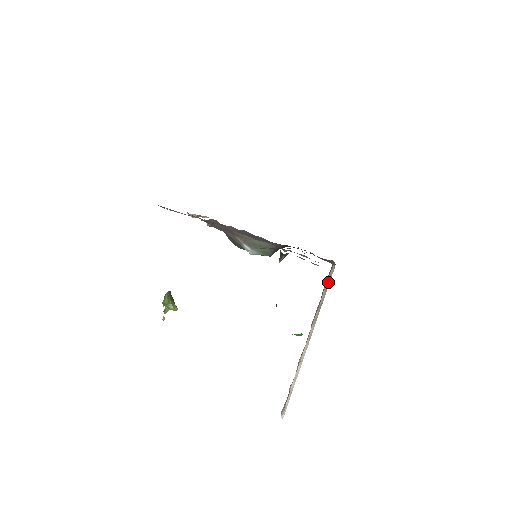
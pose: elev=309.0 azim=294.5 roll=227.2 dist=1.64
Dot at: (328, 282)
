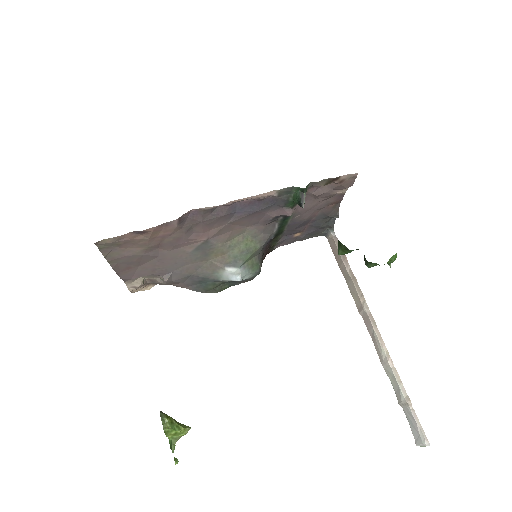
Dot at: occluded
